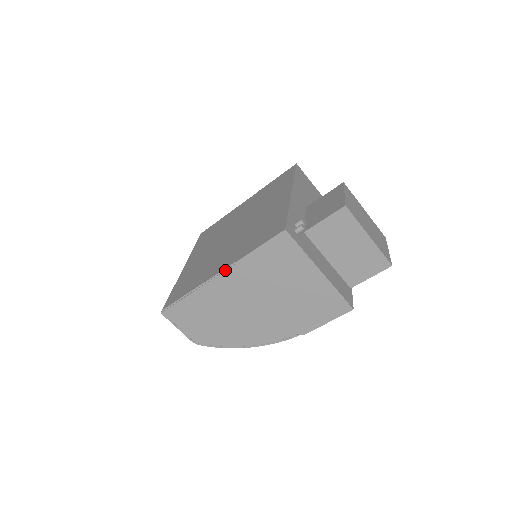
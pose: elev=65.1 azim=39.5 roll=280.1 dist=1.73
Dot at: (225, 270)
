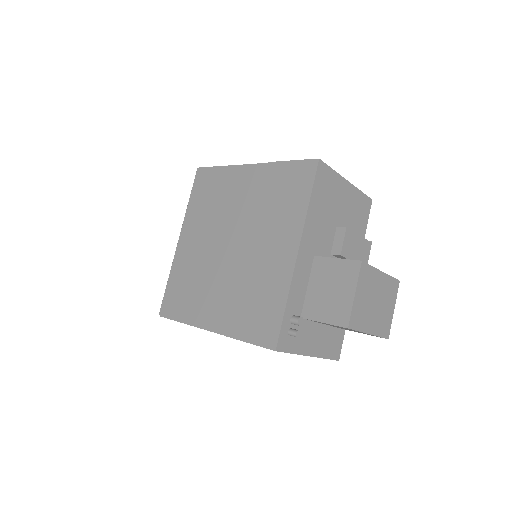
Dot at: occluded
